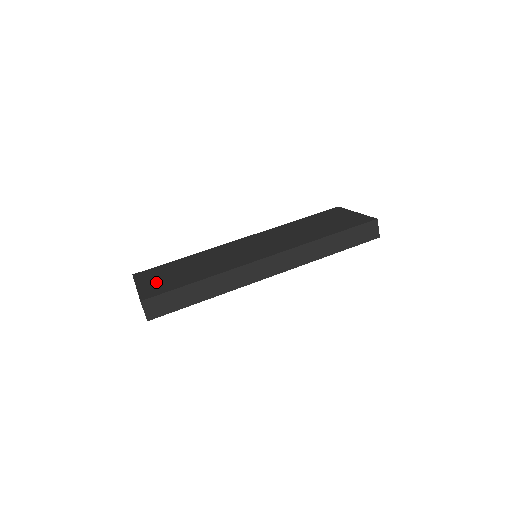
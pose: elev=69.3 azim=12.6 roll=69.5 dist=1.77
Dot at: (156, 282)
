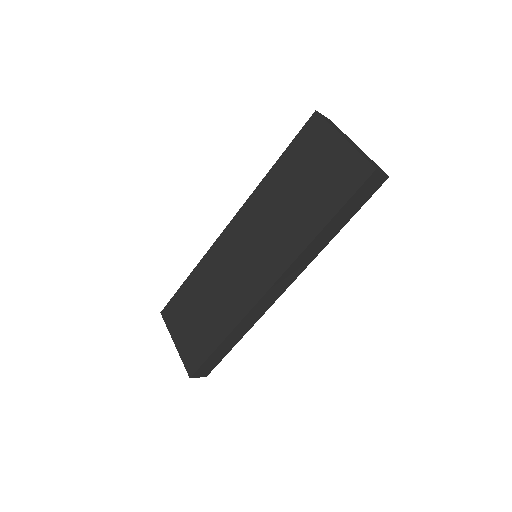
Dot at: (187, 337)
